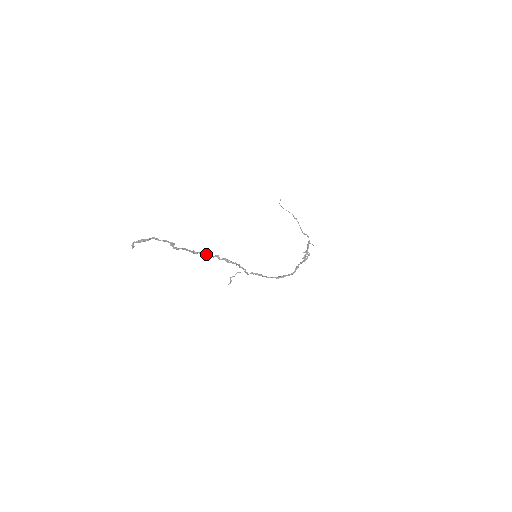
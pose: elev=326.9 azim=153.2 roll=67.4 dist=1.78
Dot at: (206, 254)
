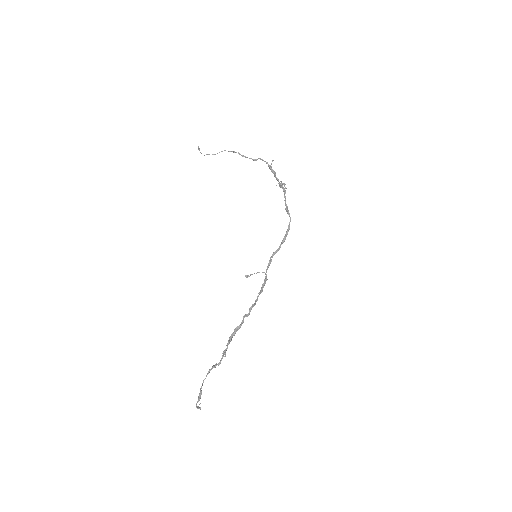
Dot at: (238, 329)
